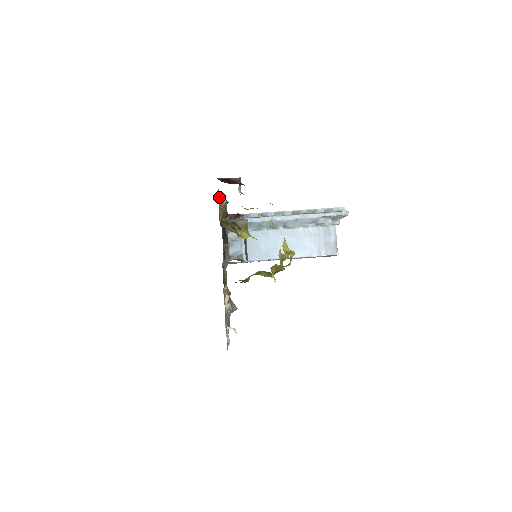
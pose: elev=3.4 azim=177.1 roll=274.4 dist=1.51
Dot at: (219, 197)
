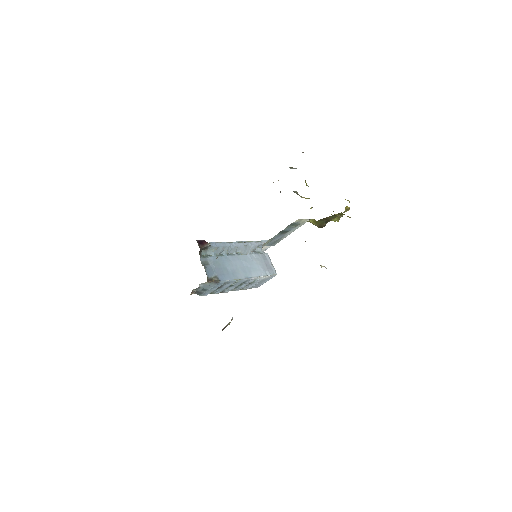
Dot at: occluded
